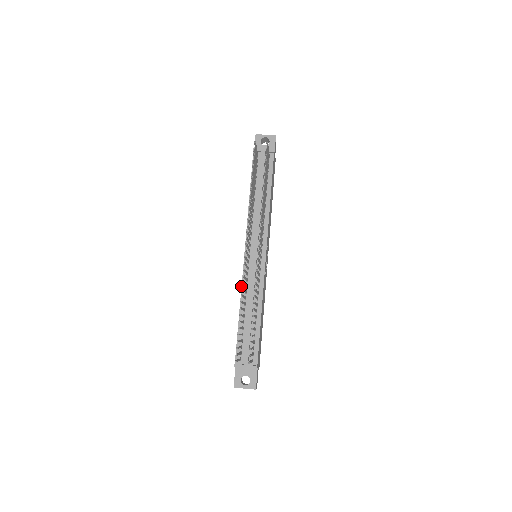
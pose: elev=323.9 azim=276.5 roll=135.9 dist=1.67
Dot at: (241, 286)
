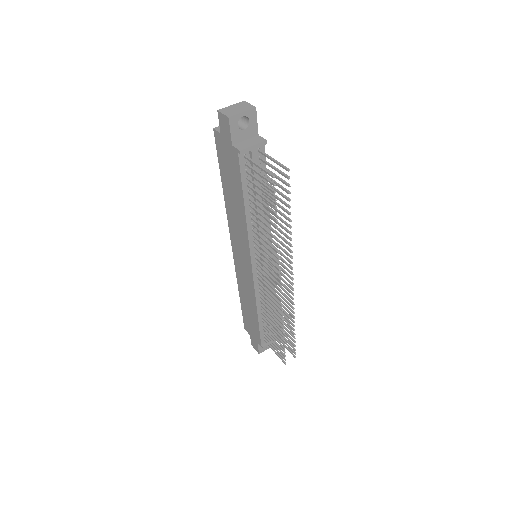
Dot at: (255, 295)
